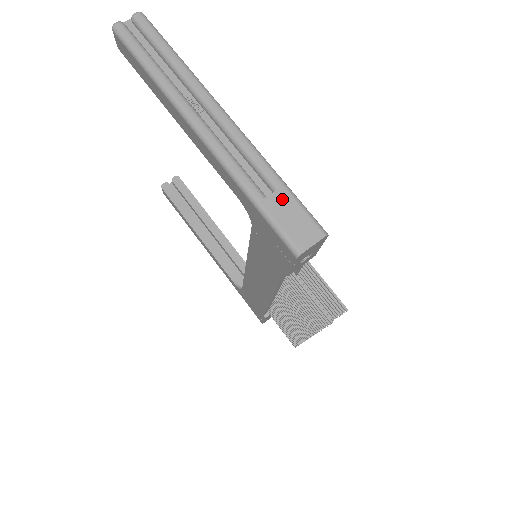
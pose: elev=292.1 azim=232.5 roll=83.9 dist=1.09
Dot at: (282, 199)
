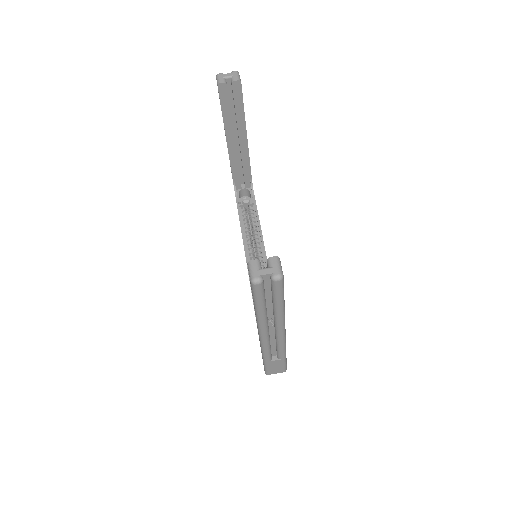
Dot at: (278, 362)
